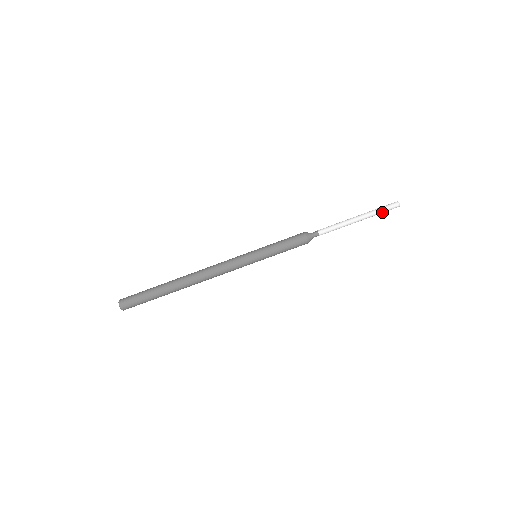
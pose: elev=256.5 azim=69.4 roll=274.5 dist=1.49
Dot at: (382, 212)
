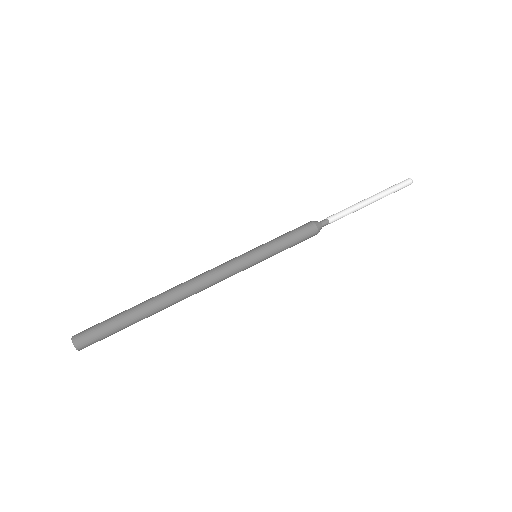
Dot at: (394, 189)
